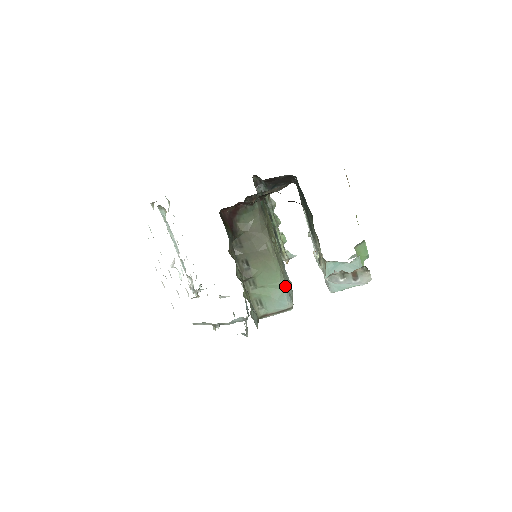
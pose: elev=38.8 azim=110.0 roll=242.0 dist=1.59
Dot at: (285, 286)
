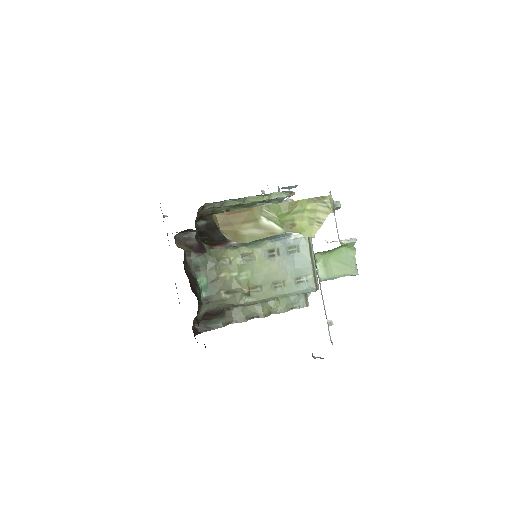
Dot at: (293, 292)
